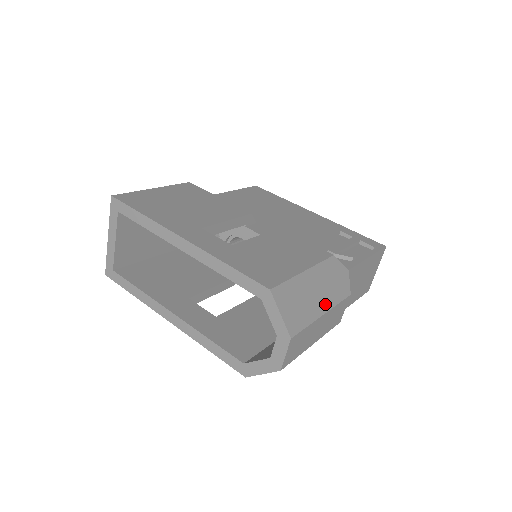
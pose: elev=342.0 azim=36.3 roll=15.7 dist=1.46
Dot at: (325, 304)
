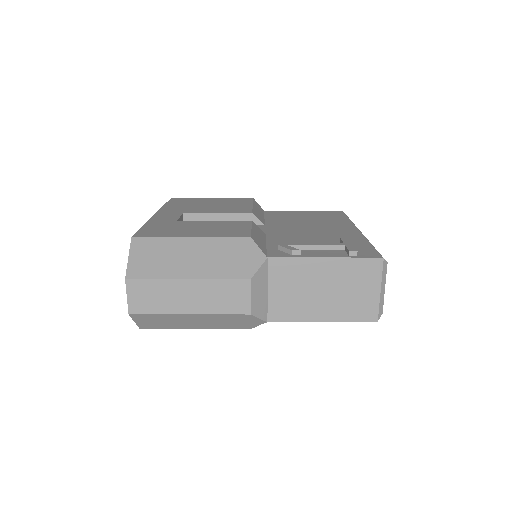
Dot at: (197, 272)
